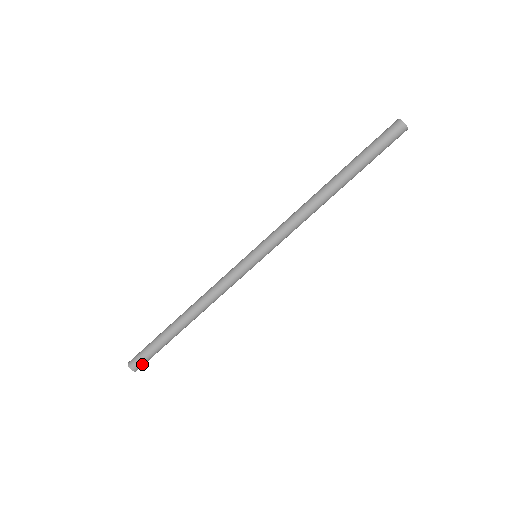
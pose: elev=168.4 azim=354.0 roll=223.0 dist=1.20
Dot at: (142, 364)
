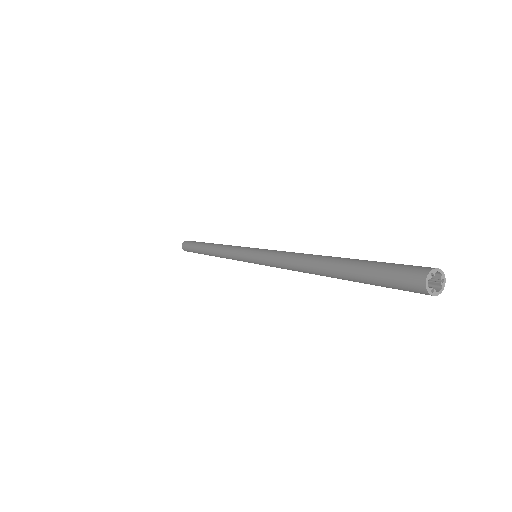
Dot at: occluded
